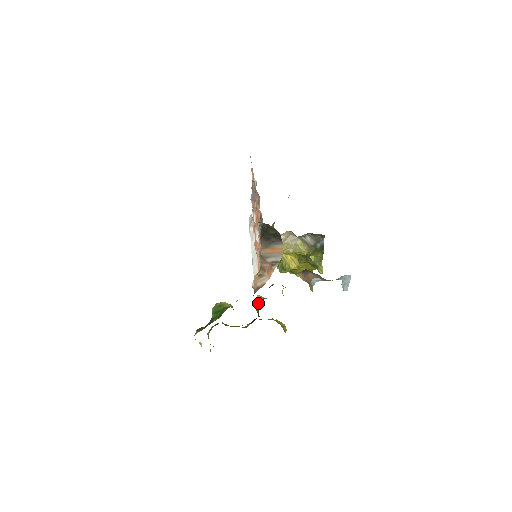
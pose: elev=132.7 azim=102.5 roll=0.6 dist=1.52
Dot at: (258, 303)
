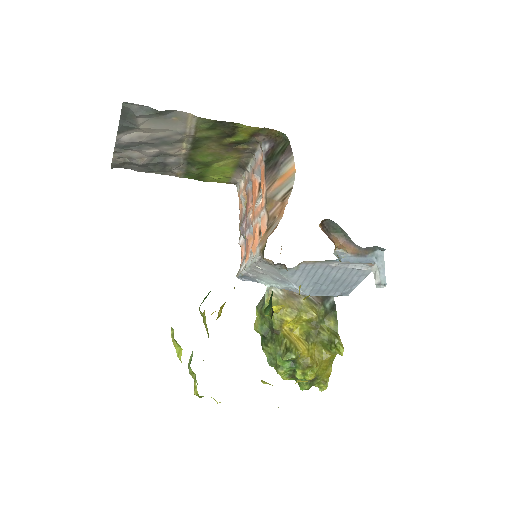
Dot at: (267, 306)
